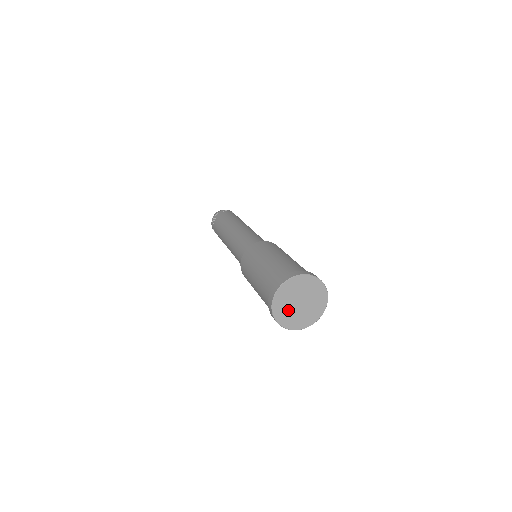
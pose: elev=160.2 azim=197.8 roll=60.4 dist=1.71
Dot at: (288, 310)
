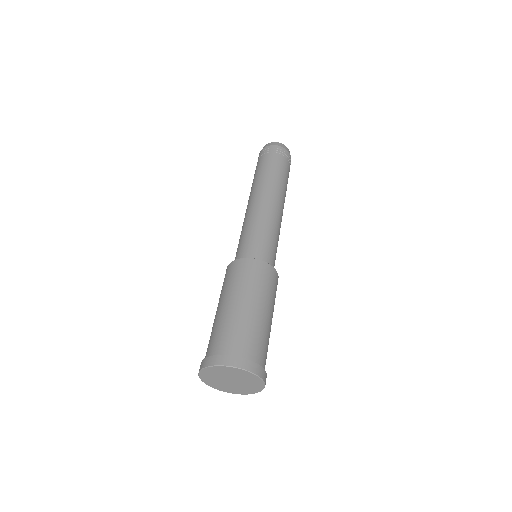
Dot at: (231, 387)
